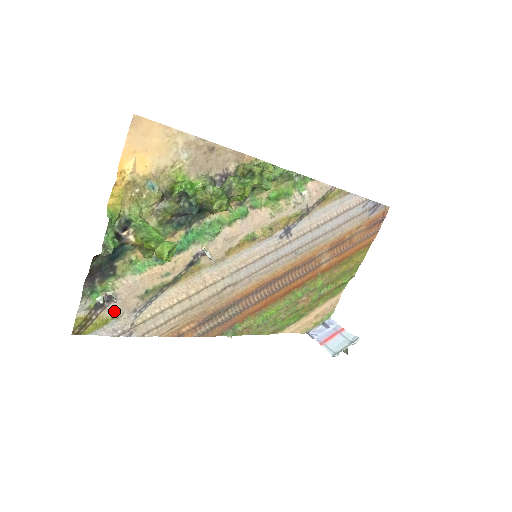
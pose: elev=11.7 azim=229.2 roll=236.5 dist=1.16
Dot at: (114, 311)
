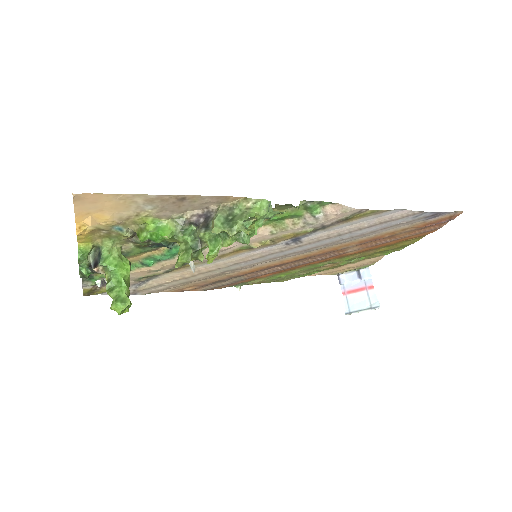
Dot at: occluded
